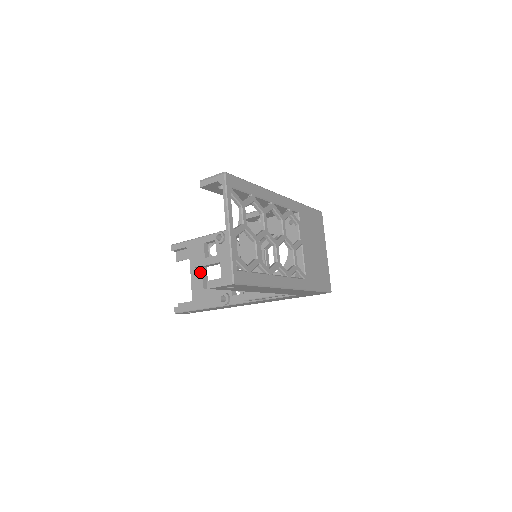
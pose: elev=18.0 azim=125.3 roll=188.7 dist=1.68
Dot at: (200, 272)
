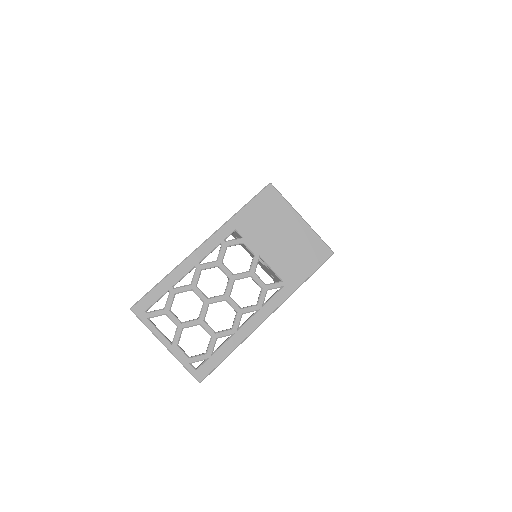
Dot at: occluded
